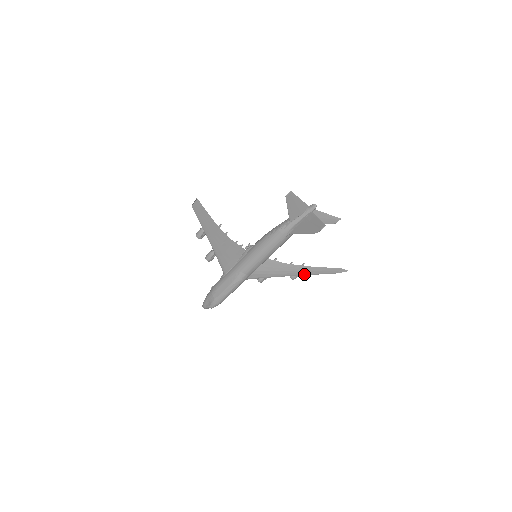
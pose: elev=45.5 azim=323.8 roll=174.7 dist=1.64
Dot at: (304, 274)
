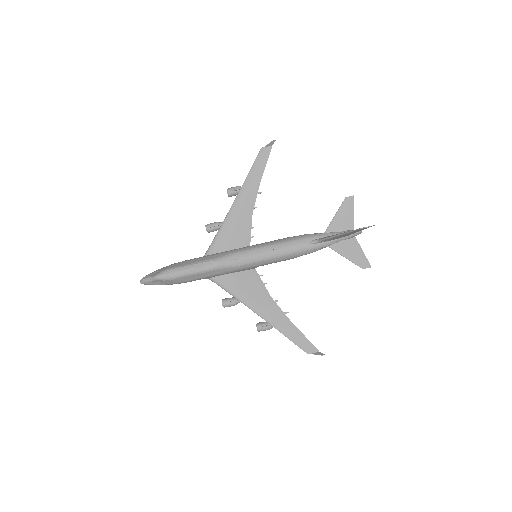
Dot at: (277, 326)
